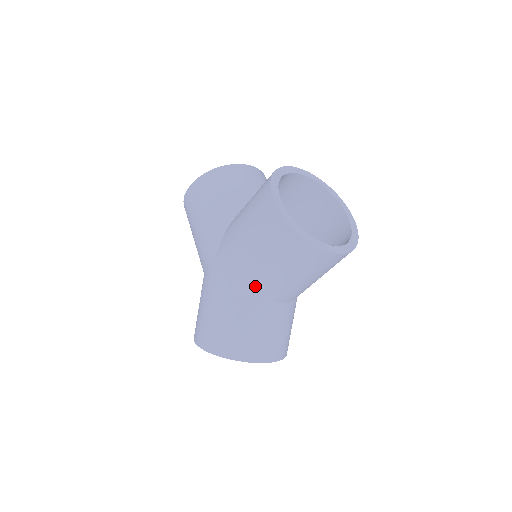
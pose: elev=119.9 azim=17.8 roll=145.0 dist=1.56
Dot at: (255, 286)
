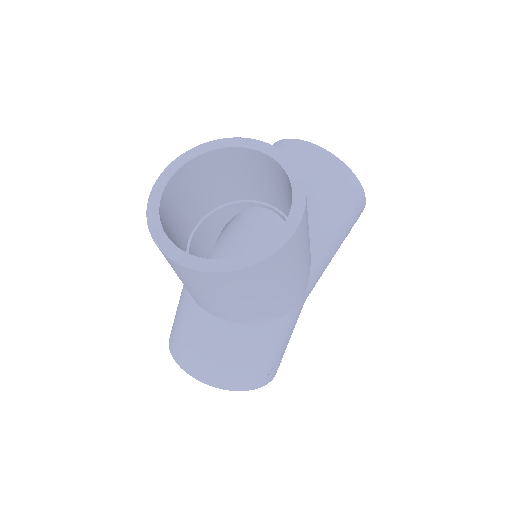
Dot at: occluded
